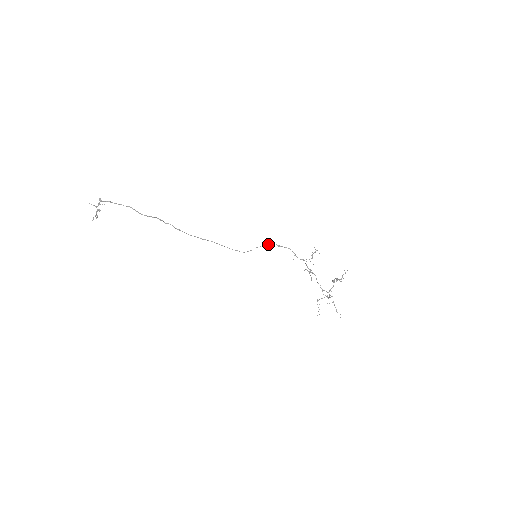
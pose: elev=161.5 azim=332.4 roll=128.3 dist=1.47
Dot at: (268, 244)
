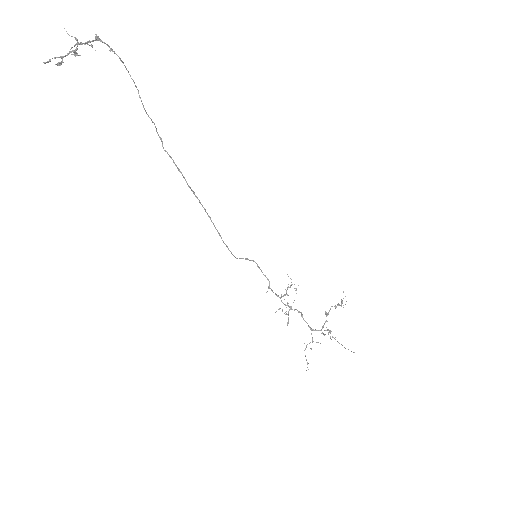
Dot at: (248, 259)
